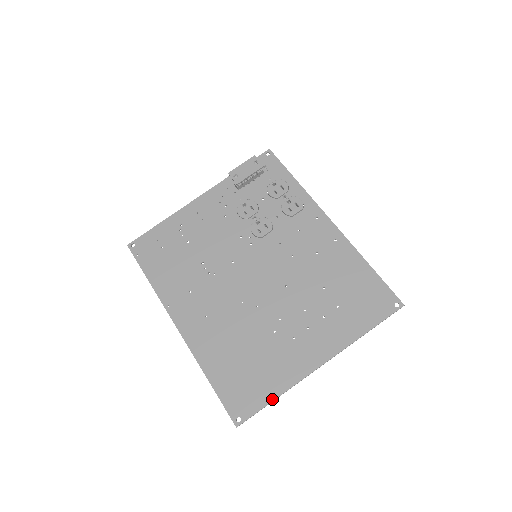
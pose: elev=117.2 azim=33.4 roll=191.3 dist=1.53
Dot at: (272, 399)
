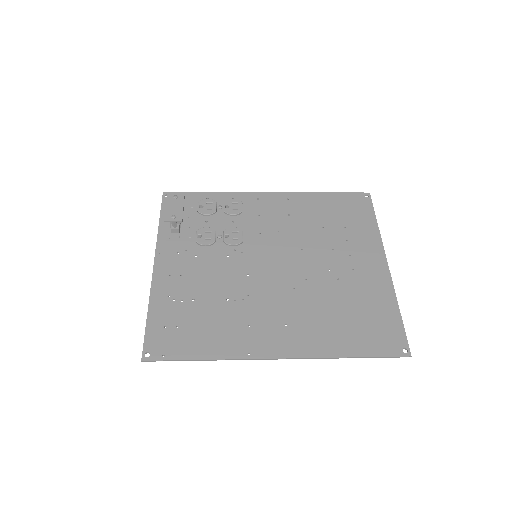
Dot at: (399, 314)
